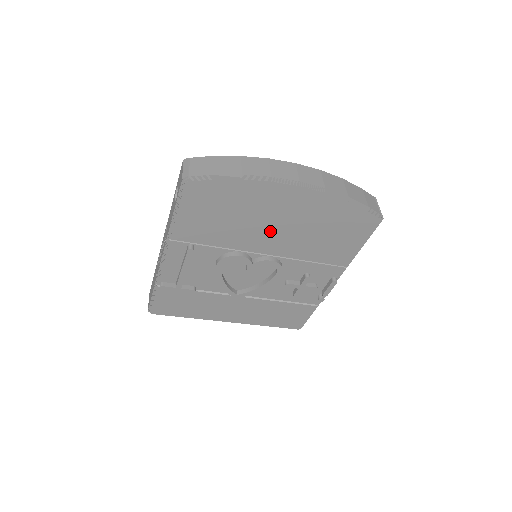
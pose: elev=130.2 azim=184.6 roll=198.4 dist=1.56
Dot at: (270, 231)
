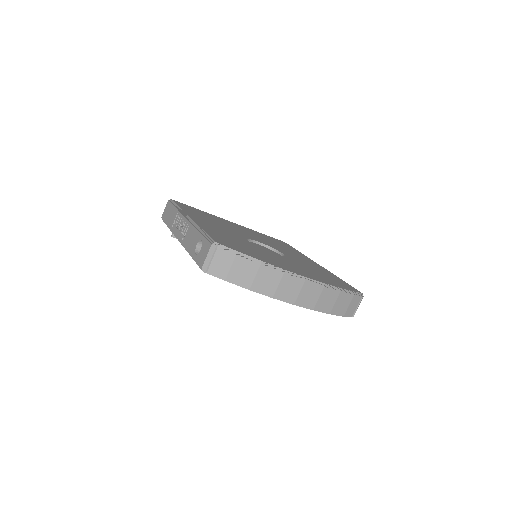
Dot at: occluded
